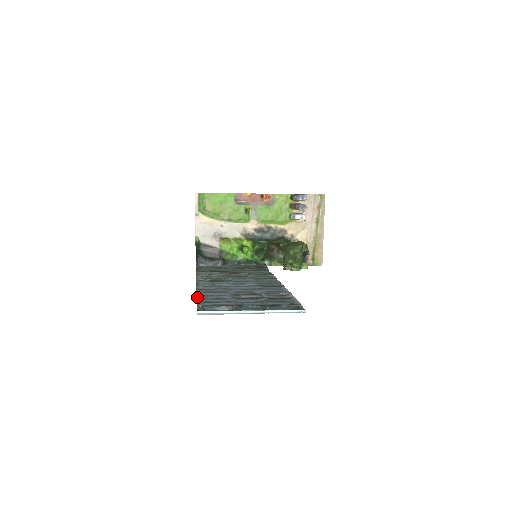
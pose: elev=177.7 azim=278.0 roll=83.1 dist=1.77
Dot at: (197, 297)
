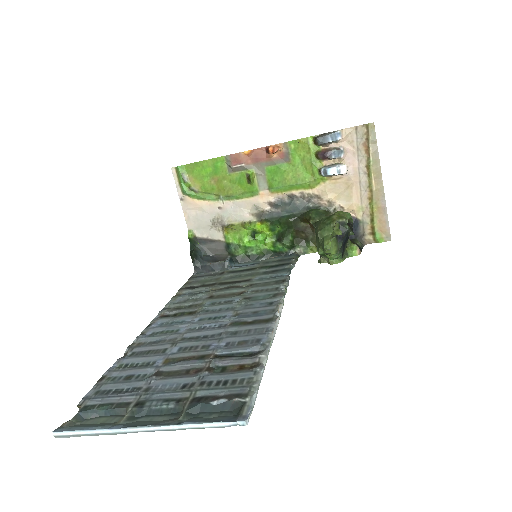
Dot at: (102, 376)
